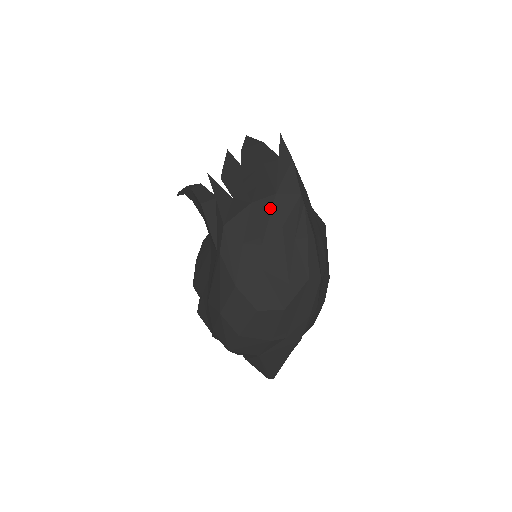
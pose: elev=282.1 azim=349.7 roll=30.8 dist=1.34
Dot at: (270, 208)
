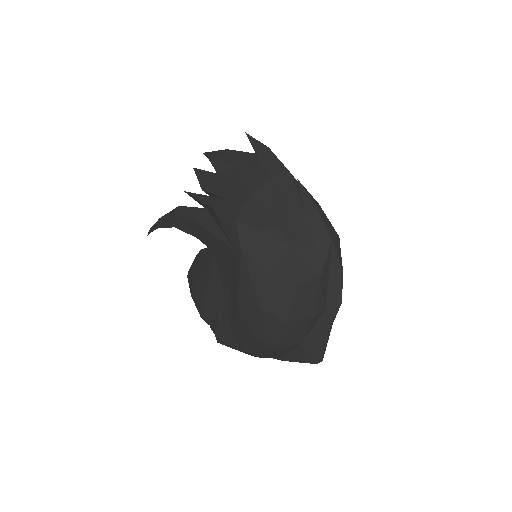
Dot at: (270, 192)
